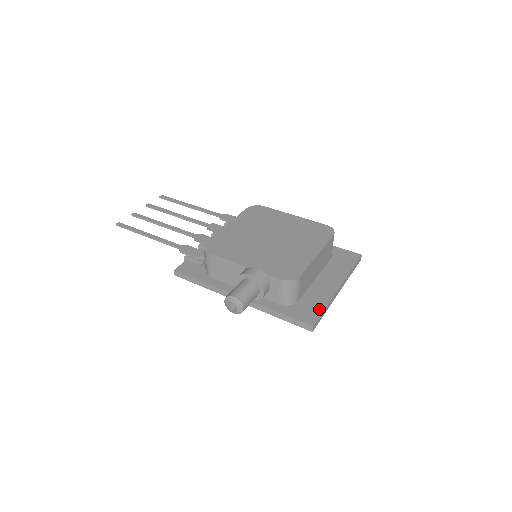
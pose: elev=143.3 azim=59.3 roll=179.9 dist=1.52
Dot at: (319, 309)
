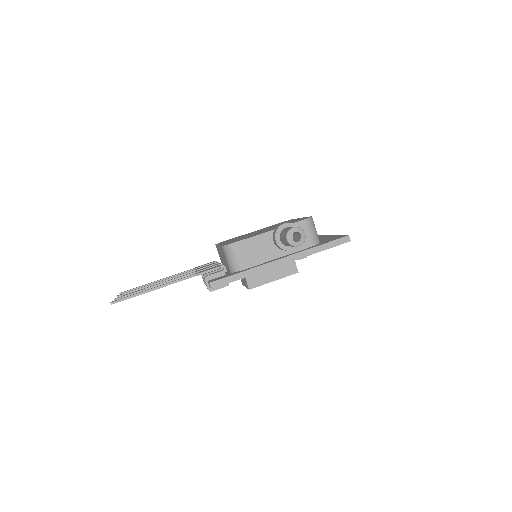
Dot at: (337, 236)
